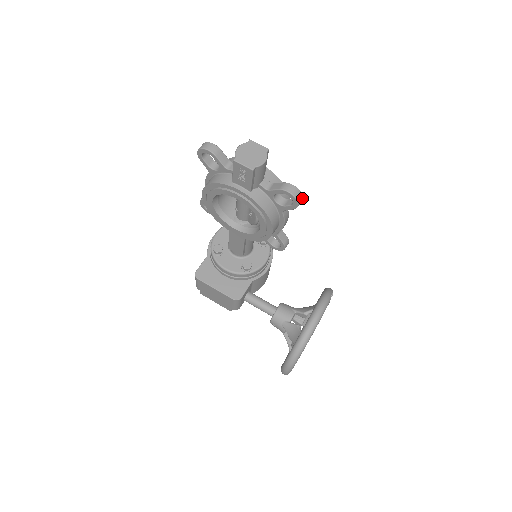
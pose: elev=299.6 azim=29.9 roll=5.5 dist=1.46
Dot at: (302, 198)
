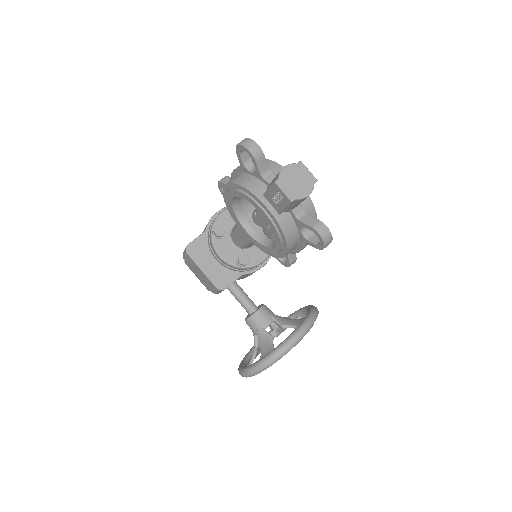
Dot at: occluded
